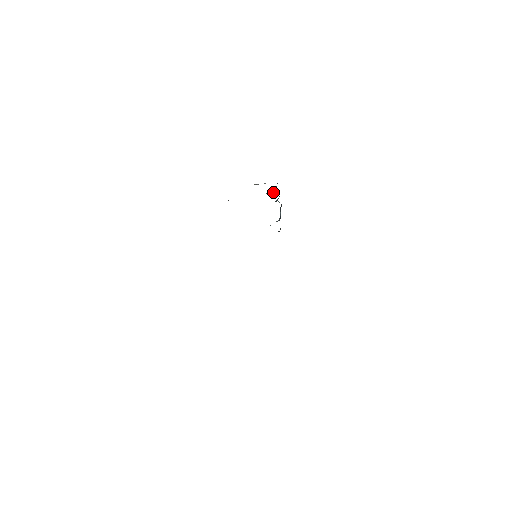
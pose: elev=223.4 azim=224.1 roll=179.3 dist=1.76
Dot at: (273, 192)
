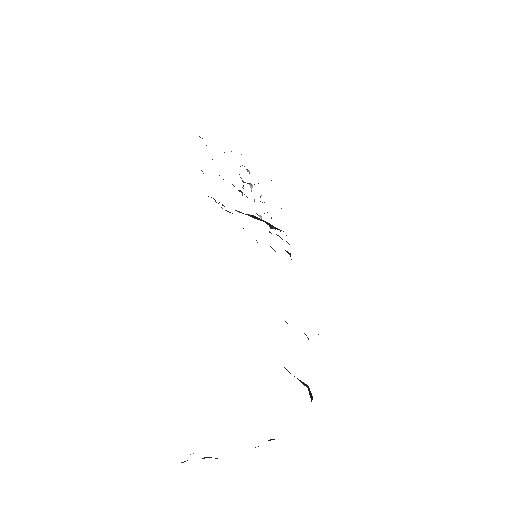
Dot at: occluded
